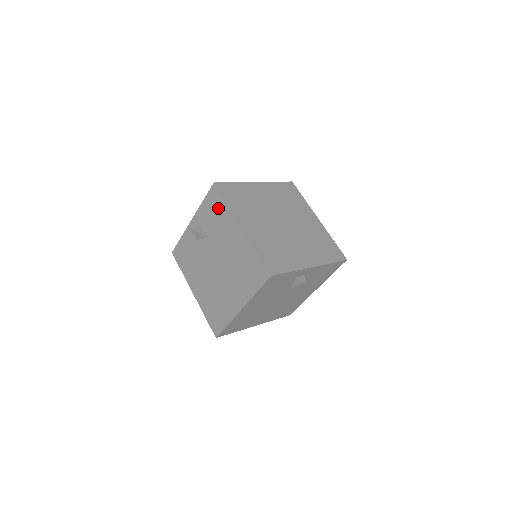
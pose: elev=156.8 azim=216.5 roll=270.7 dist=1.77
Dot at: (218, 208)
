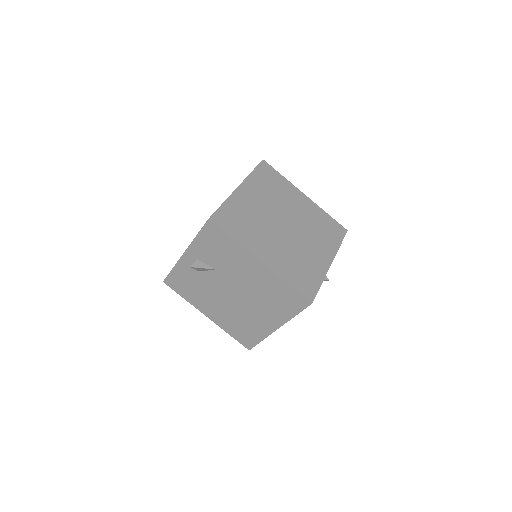
Dot at: (222, 244)
